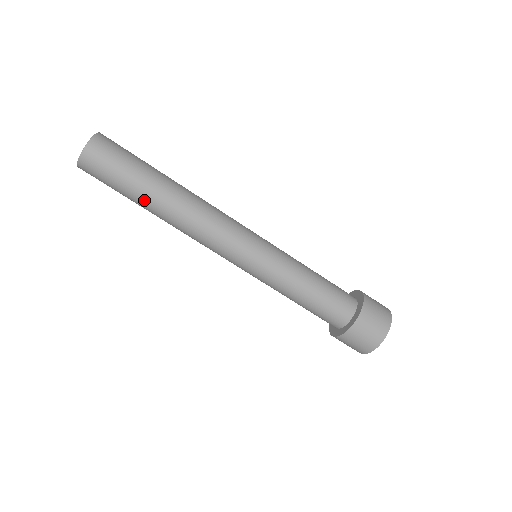
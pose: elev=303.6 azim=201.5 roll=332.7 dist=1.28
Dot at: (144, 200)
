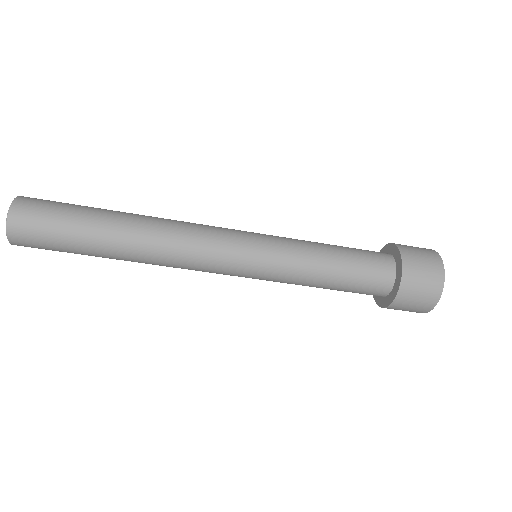
Dot at: (101, 253)
